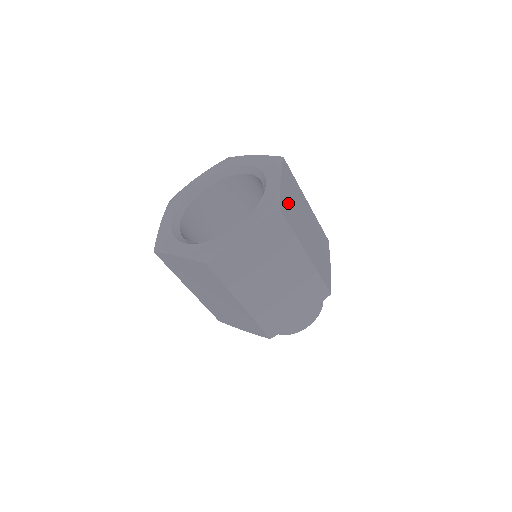
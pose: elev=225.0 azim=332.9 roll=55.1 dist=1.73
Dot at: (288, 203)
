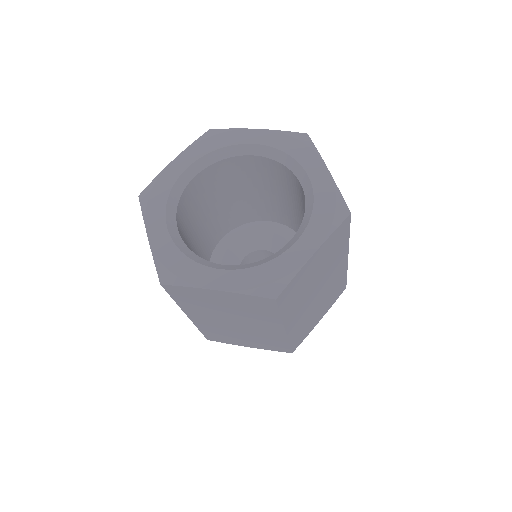
Dot at: (302, 280)
